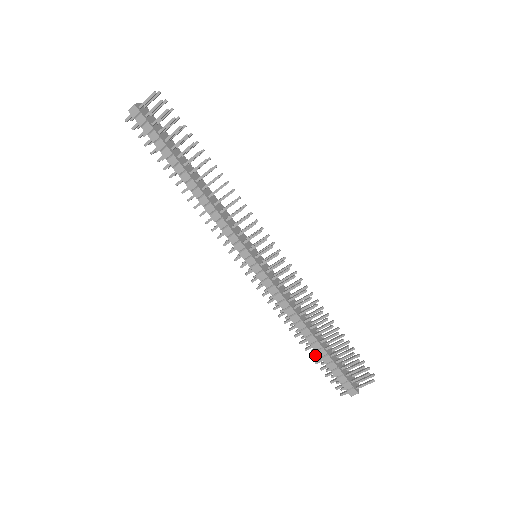
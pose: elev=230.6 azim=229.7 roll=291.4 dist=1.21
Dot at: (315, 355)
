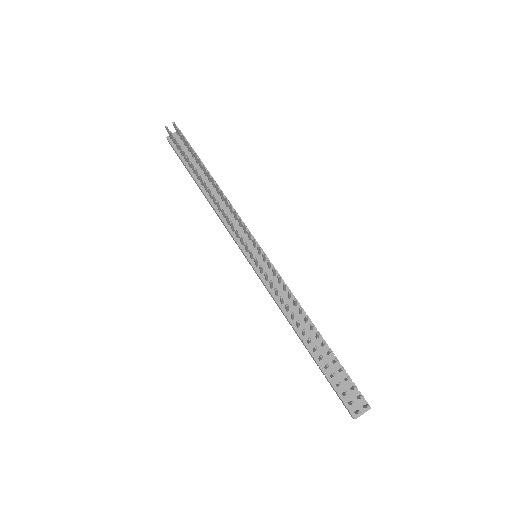
Dot at: occluded
